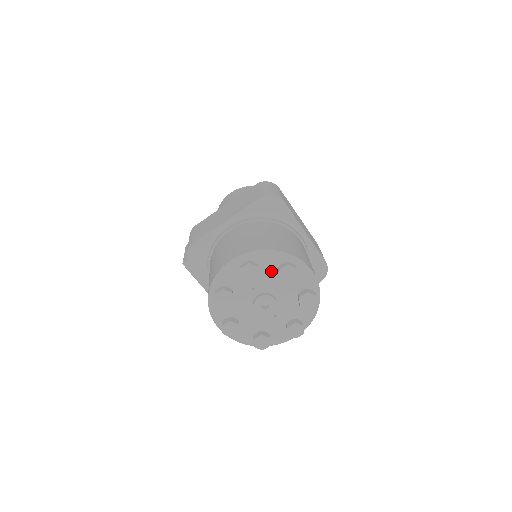
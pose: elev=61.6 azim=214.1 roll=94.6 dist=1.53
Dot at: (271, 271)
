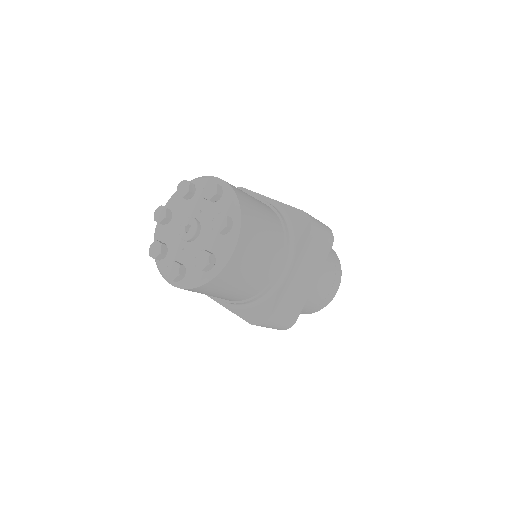
Dot at: occluded
